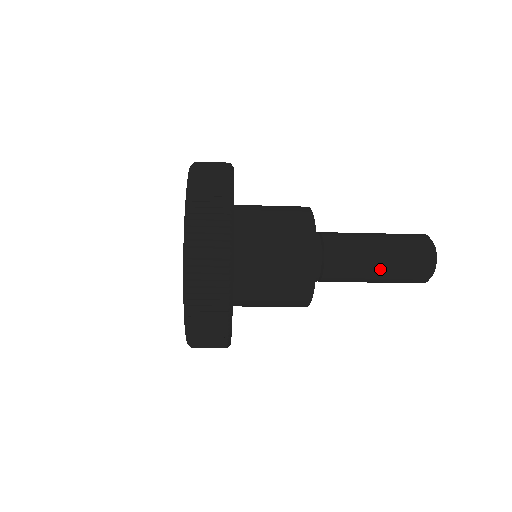
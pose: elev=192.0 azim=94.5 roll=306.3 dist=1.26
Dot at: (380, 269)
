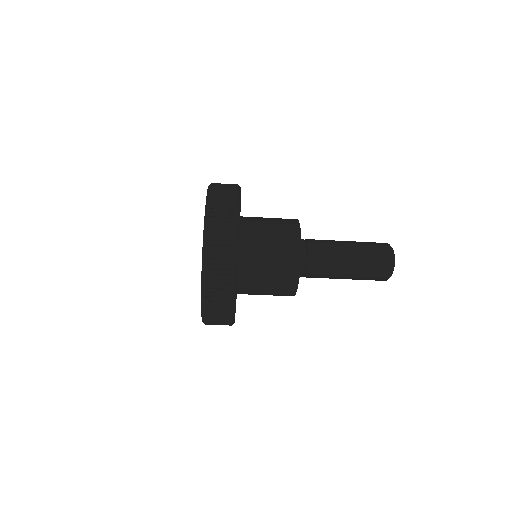
Dot at: (351, 257)
